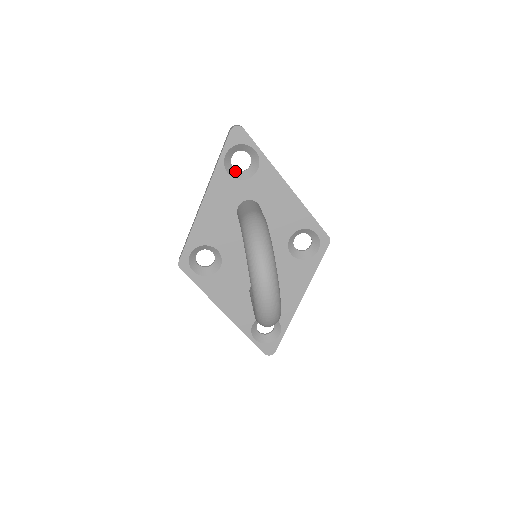
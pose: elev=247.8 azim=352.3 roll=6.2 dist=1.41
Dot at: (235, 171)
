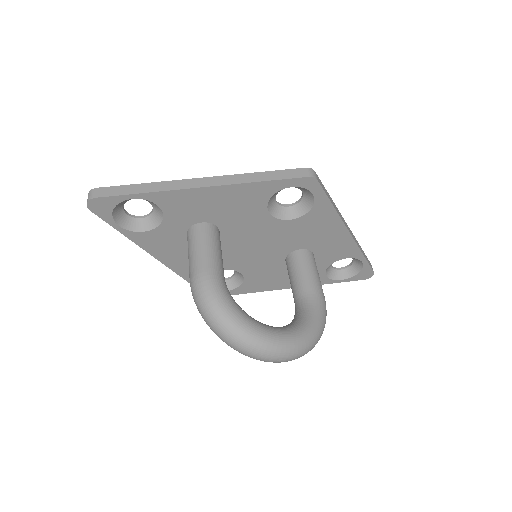
Dot at: (146, 219)
